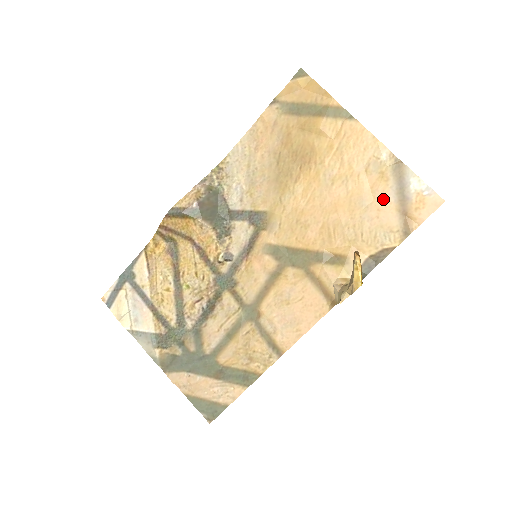
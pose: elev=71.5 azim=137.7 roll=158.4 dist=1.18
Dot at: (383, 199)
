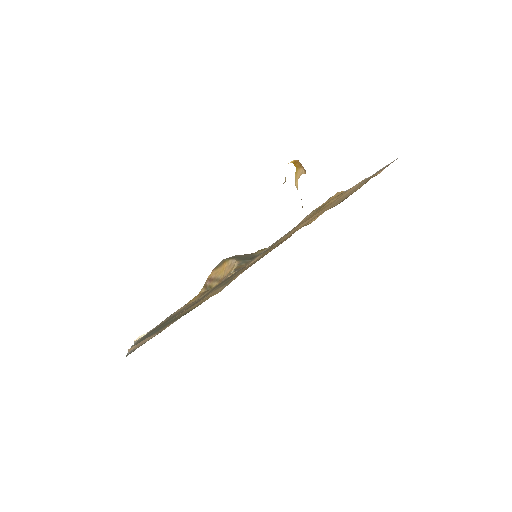
Dot at: occluded
